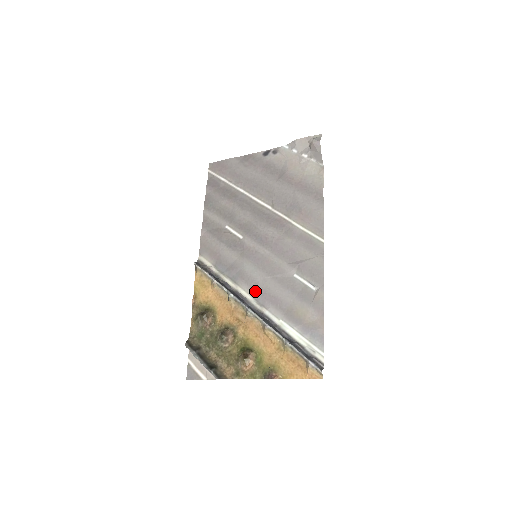
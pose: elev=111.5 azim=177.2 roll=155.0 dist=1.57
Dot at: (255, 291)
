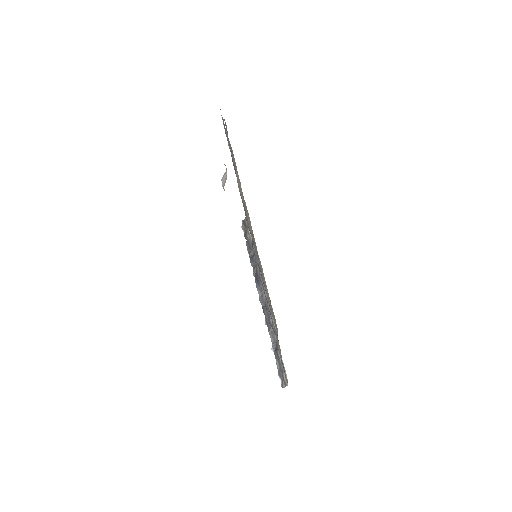
Dot at: (264, 285)
